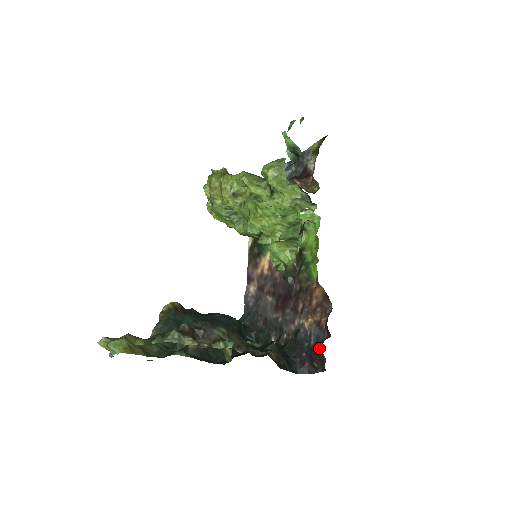
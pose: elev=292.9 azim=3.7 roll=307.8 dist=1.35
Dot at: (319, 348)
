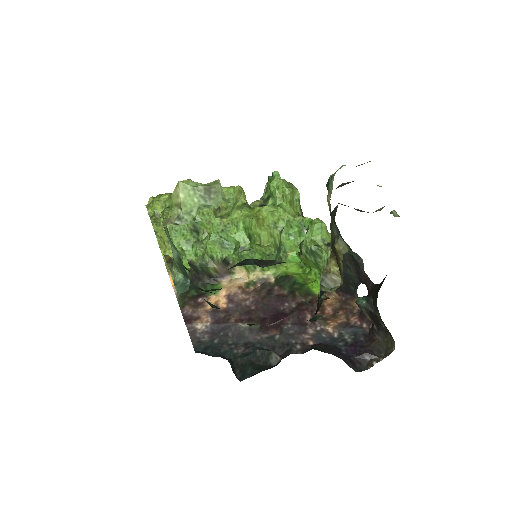
Dot at: (364, 340)
